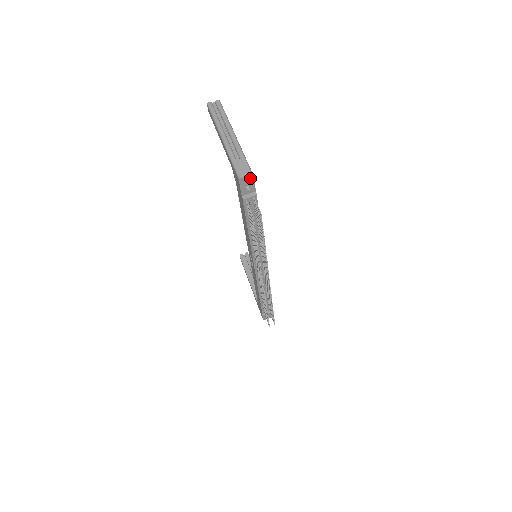
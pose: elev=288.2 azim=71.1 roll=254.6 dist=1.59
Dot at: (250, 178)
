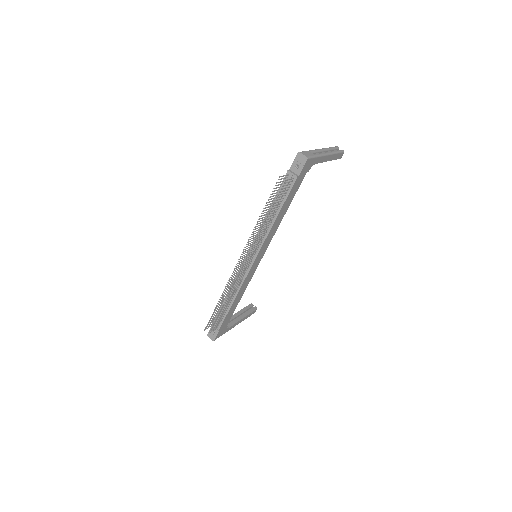
Dot at: (304, 159)
